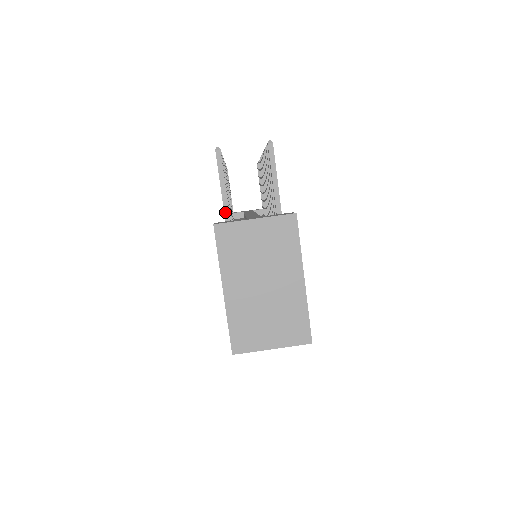
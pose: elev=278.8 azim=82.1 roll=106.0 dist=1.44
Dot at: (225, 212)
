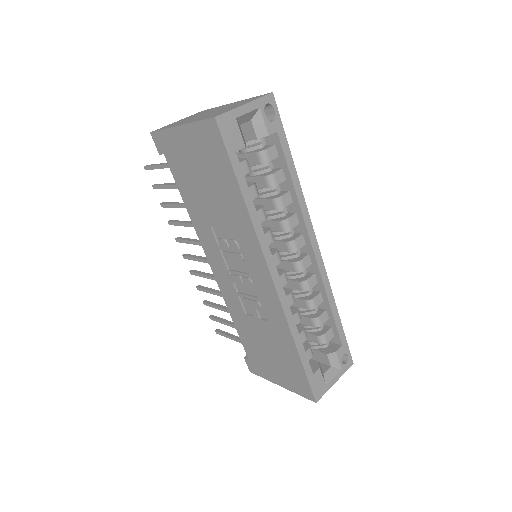
Dot at: occluded
